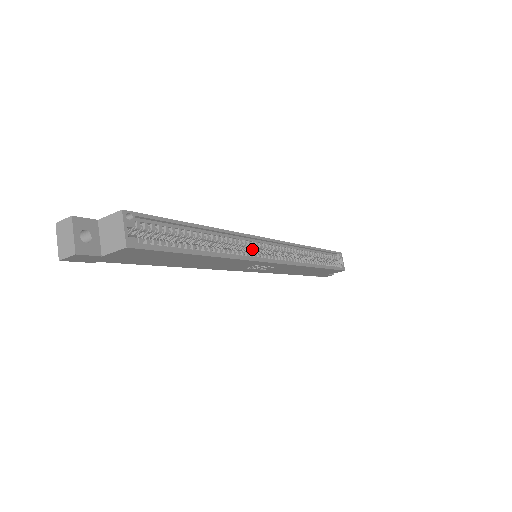
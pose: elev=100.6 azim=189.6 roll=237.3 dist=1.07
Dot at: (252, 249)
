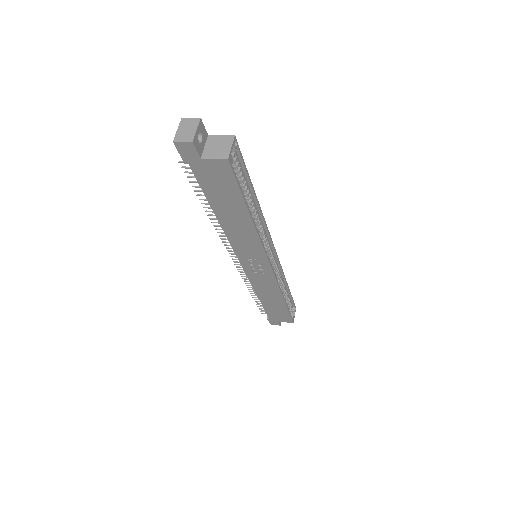
Dot at: occluded
